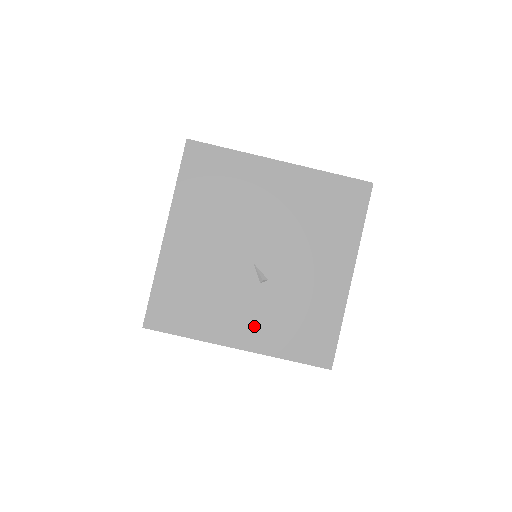
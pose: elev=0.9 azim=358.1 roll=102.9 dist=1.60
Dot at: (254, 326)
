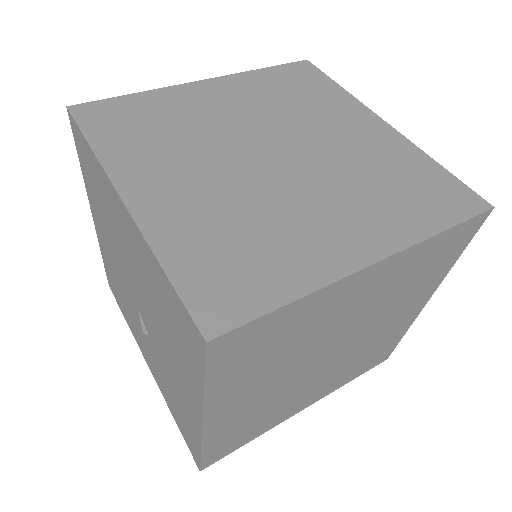
Dot at: (152, 363)
